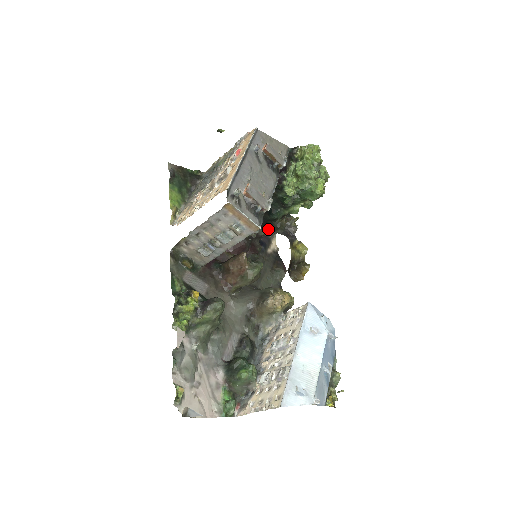
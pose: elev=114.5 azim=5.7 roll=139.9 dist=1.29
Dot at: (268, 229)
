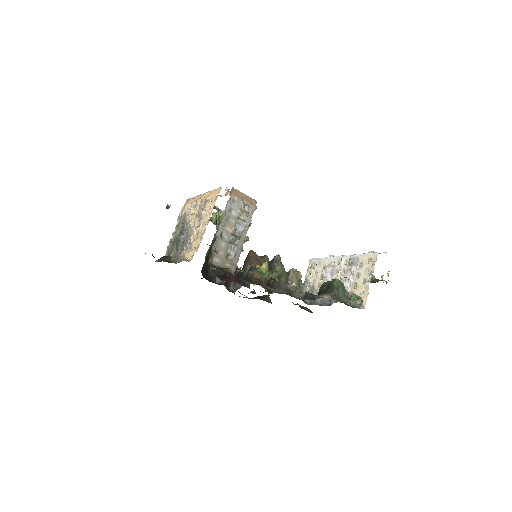
Dot at: (230, 285)
